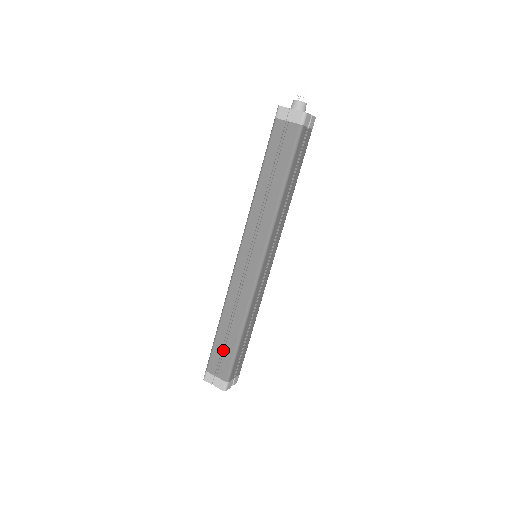
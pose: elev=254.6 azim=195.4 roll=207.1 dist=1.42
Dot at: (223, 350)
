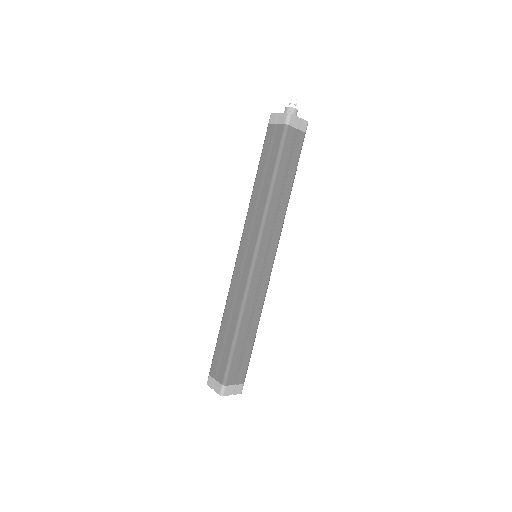
Dot at: (222, 351)
